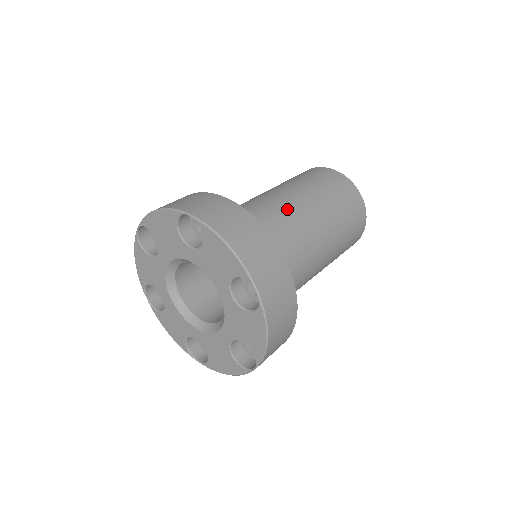
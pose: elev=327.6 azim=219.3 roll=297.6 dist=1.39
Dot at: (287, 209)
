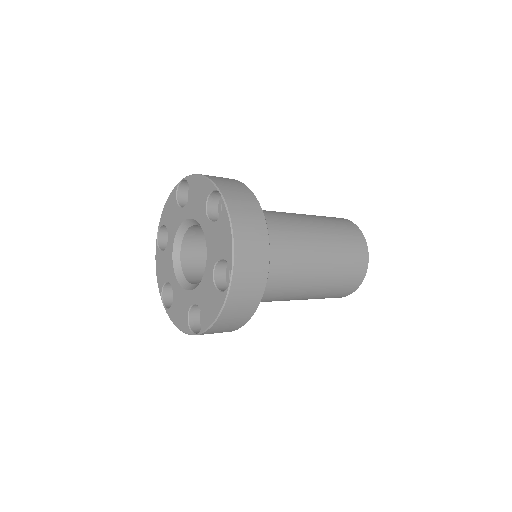
Dot at: occluded
